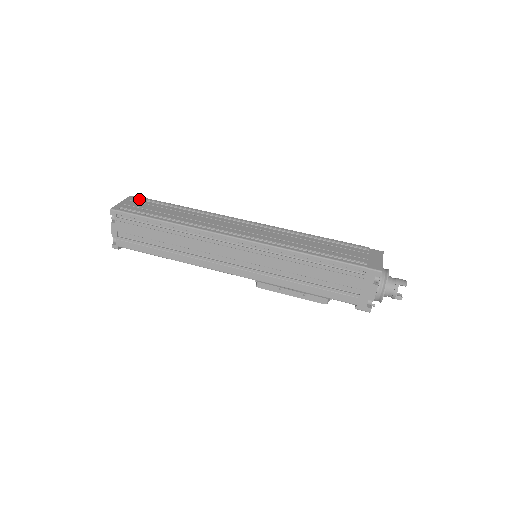
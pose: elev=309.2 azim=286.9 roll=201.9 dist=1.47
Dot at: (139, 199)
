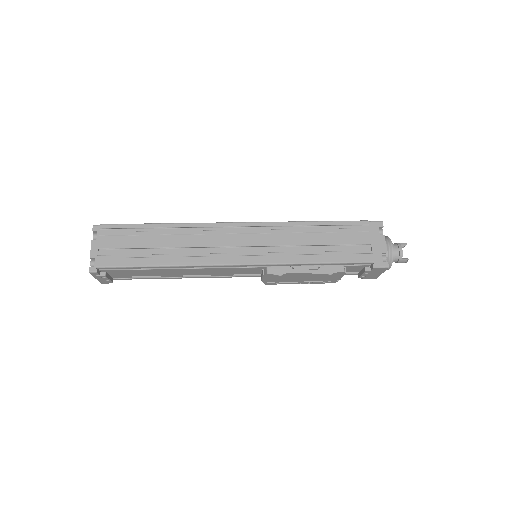
Dot at: occluded
